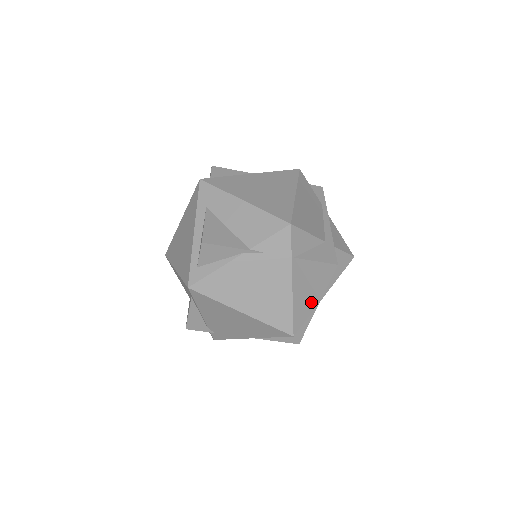
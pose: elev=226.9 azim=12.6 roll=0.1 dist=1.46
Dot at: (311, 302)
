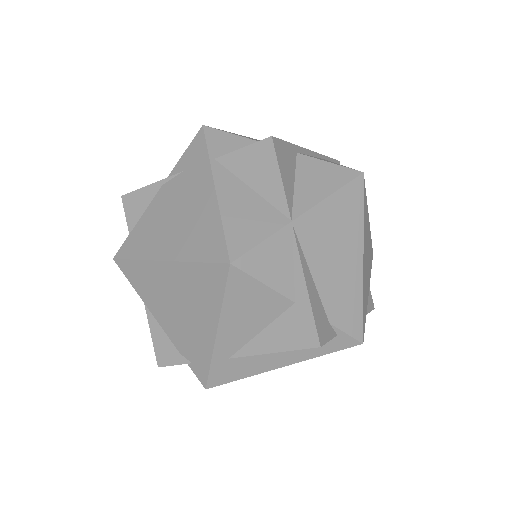
Dot at: (267, 219)
